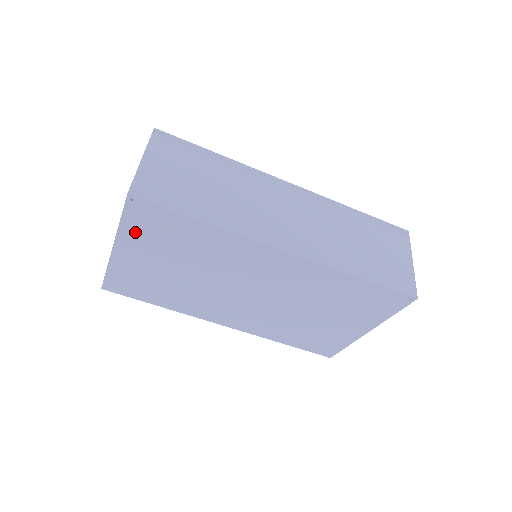
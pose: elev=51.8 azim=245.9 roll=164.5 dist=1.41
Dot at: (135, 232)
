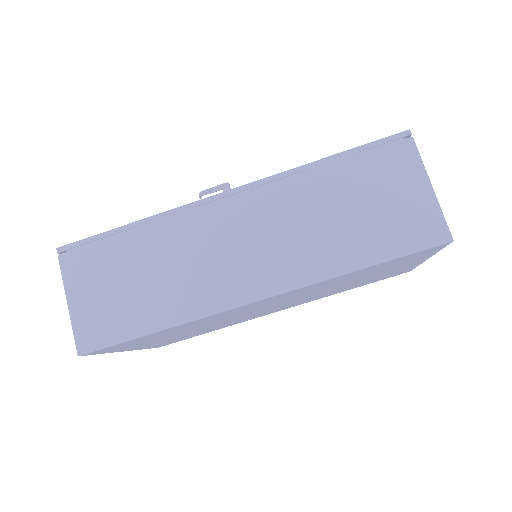
Dot at: (123, 348)
